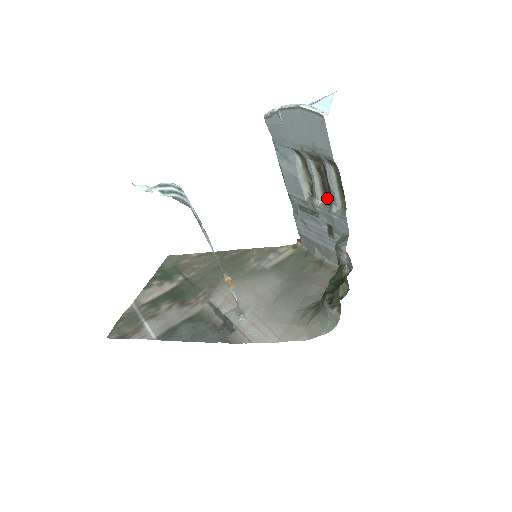
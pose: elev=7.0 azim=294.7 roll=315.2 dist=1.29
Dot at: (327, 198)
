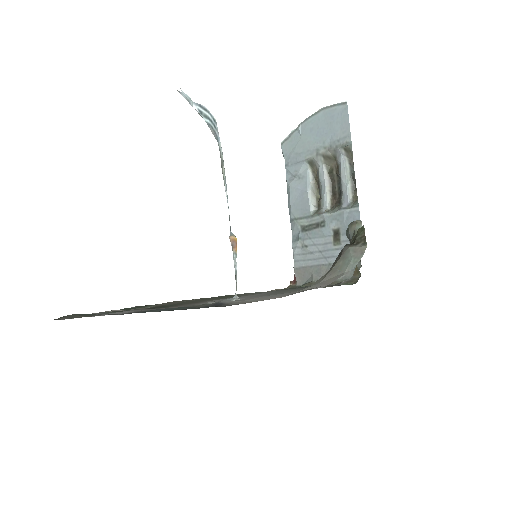
Dot at: (336, 203)
